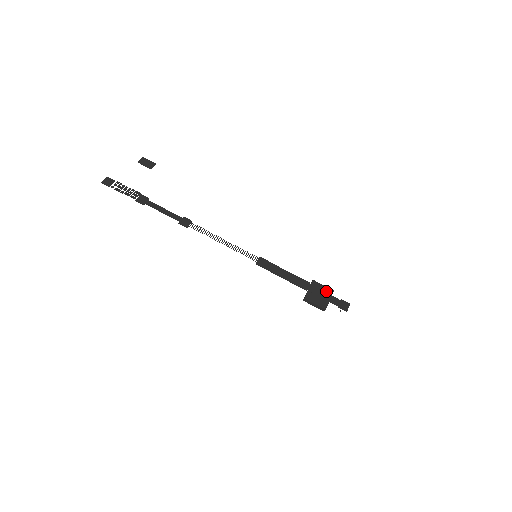
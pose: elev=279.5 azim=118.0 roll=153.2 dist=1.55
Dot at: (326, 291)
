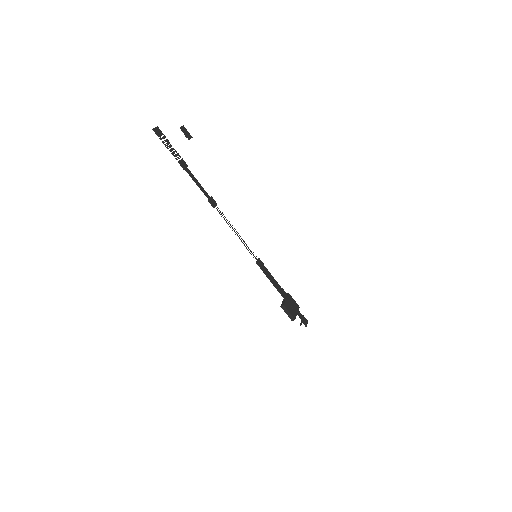
Dot at: (296, 305)
